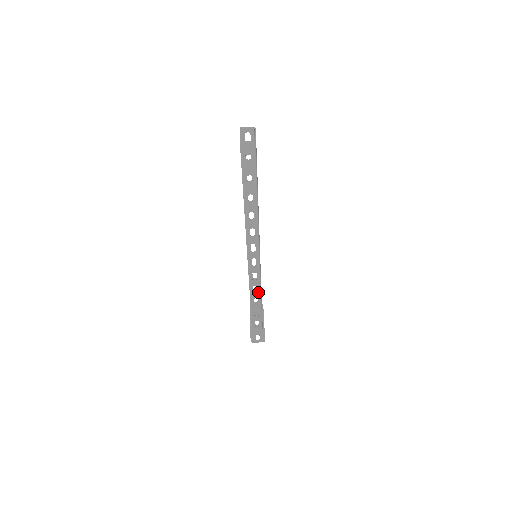
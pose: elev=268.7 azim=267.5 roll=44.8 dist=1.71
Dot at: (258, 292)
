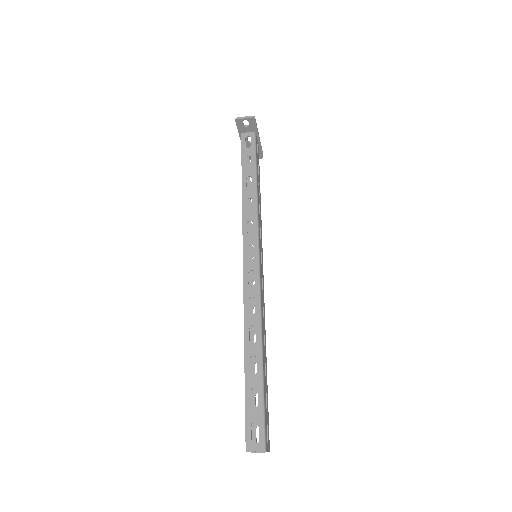
Dot at: occluded
